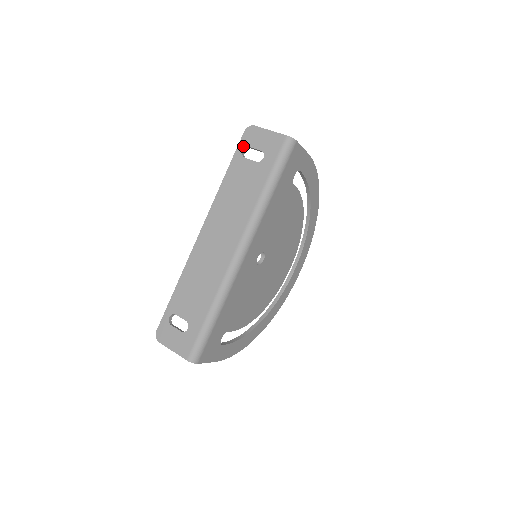
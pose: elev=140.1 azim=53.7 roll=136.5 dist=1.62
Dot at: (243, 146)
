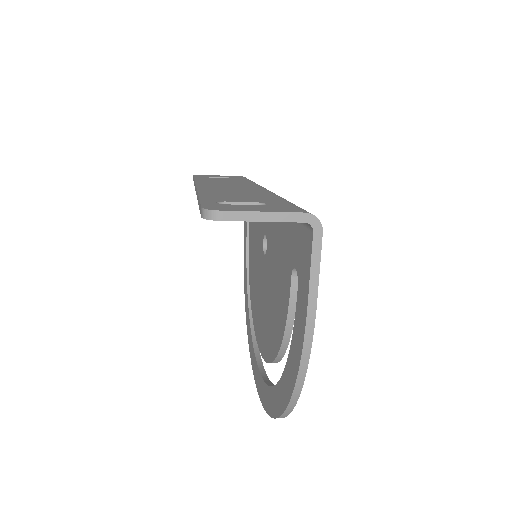
Dot at: (200, 176)
